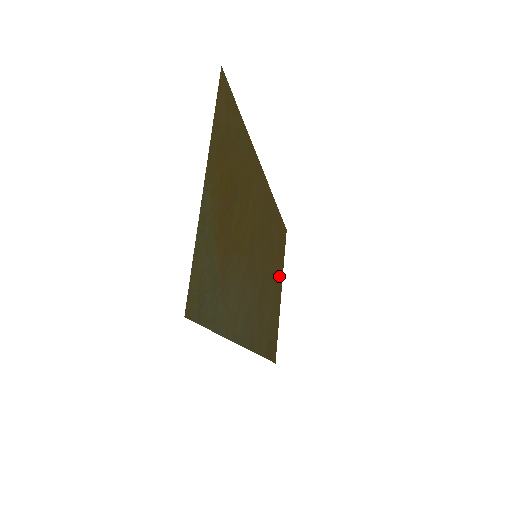
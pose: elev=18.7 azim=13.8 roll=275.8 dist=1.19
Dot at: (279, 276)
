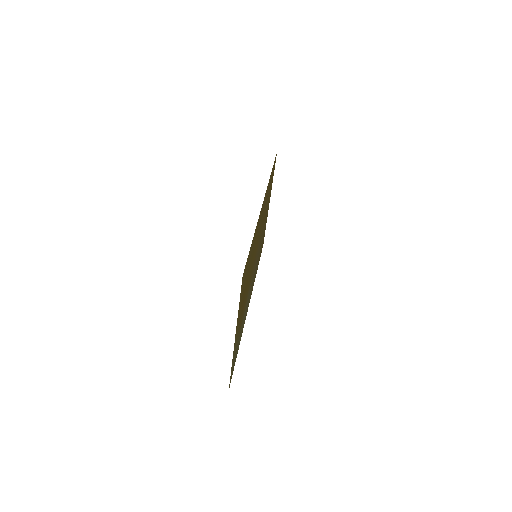
Dot at: (269, 199)
